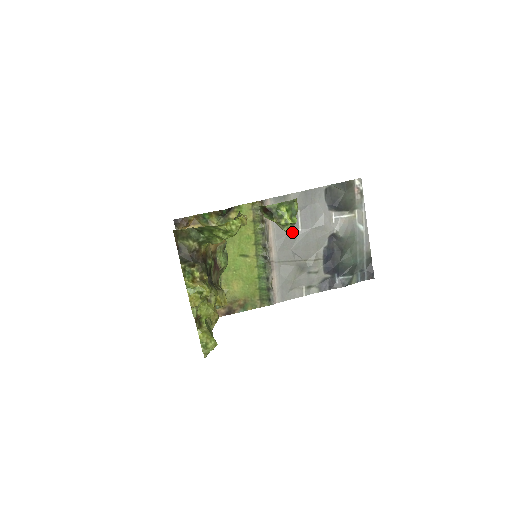
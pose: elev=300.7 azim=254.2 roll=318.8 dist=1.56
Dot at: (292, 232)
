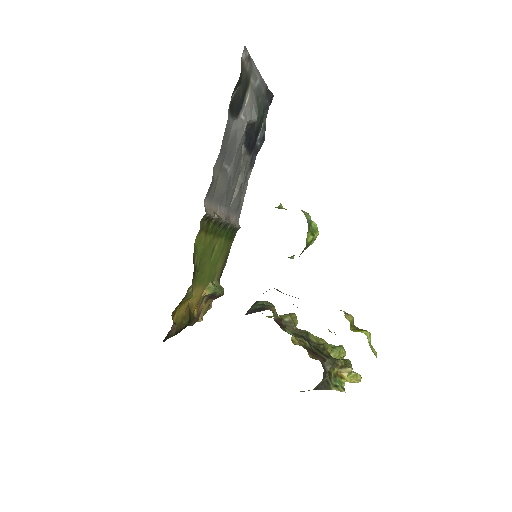
Dot at: (227, 182)
